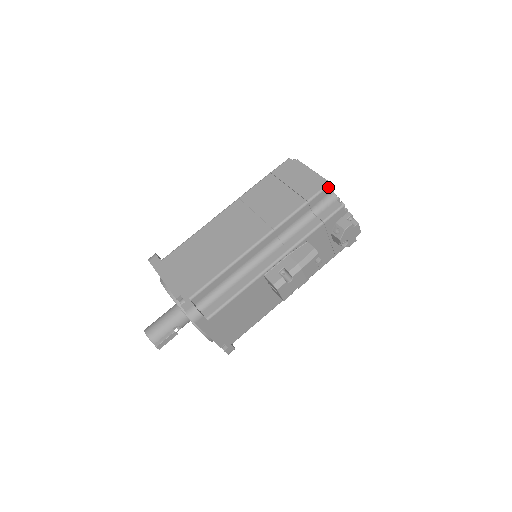
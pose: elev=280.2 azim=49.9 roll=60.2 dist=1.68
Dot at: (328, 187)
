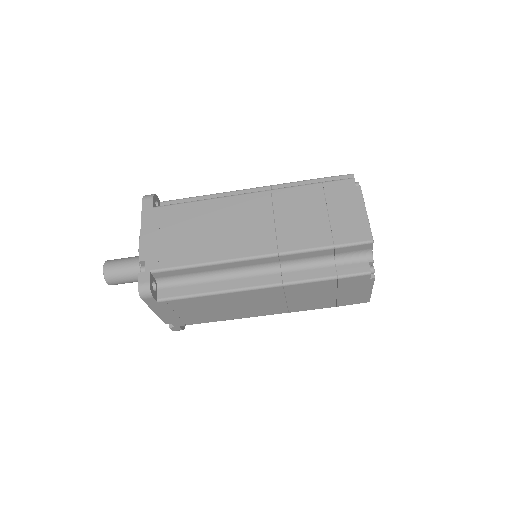
Dot at: (364, 301)
